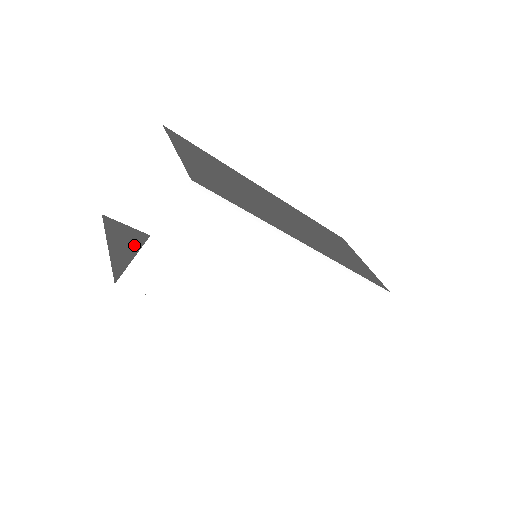
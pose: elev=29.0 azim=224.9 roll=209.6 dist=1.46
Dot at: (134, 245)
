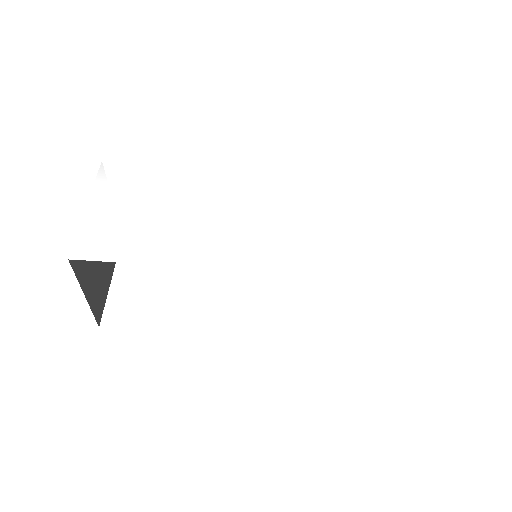
Dot at: occluded
